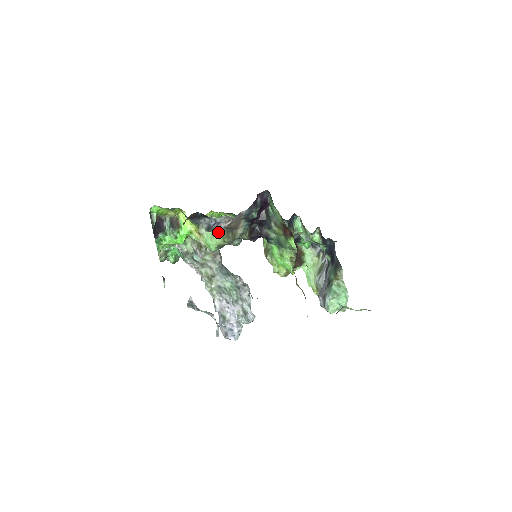
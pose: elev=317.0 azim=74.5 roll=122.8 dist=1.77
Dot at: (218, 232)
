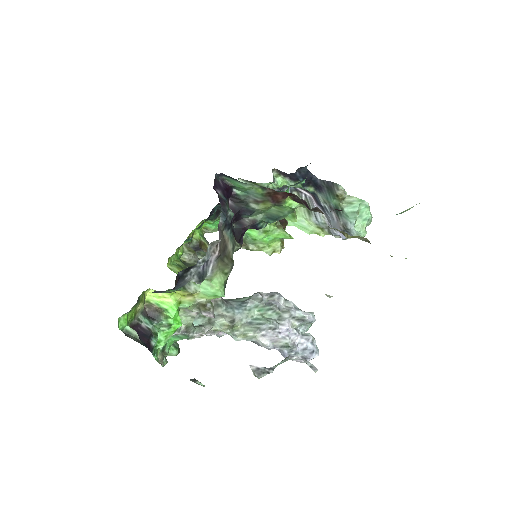
Dot at: (213, 271)
